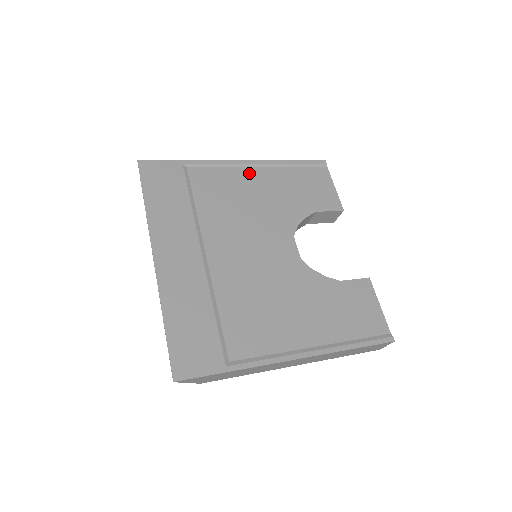
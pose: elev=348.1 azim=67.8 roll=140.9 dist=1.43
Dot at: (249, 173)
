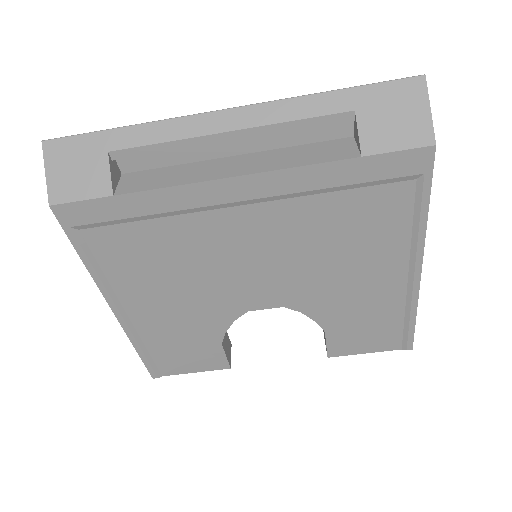
Dot at: occluded
